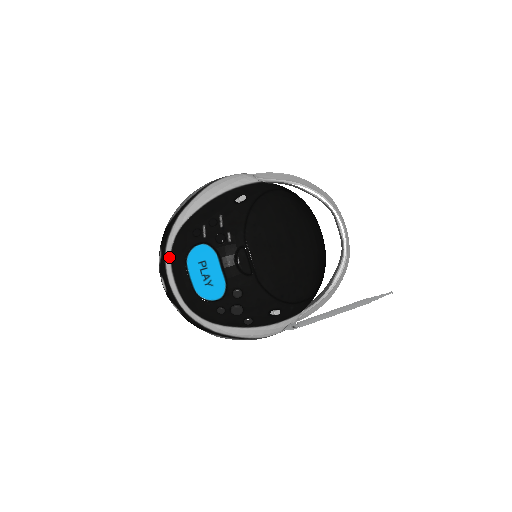
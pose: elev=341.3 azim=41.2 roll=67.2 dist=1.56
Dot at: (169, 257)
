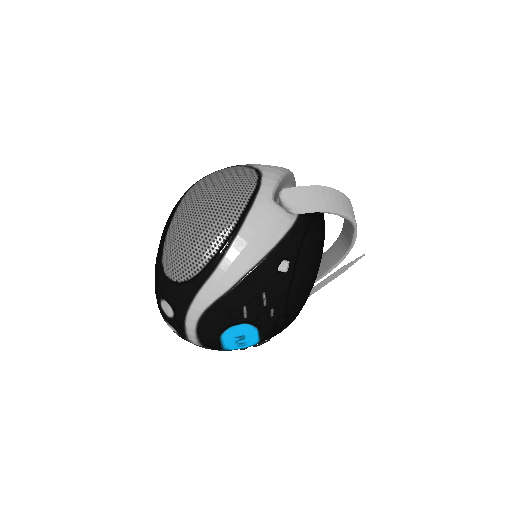
Dot at: (193, 327)
